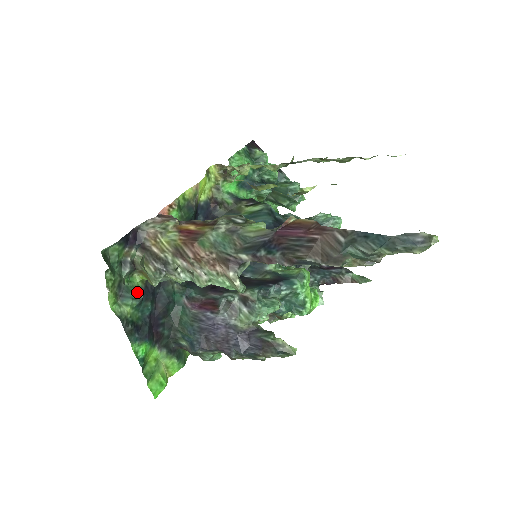
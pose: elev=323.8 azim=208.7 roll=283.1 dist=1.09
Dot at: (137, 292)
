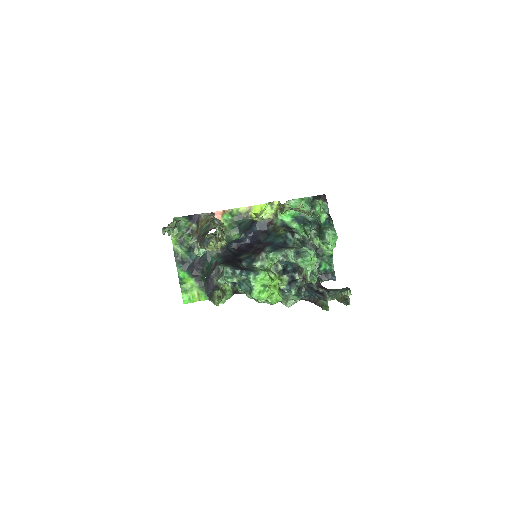
Dot at: (188, 245)
